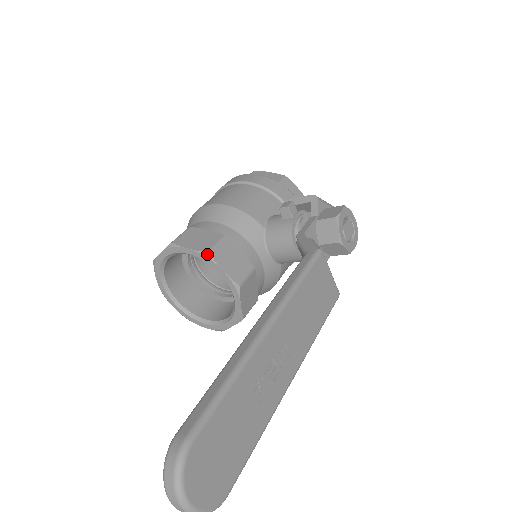
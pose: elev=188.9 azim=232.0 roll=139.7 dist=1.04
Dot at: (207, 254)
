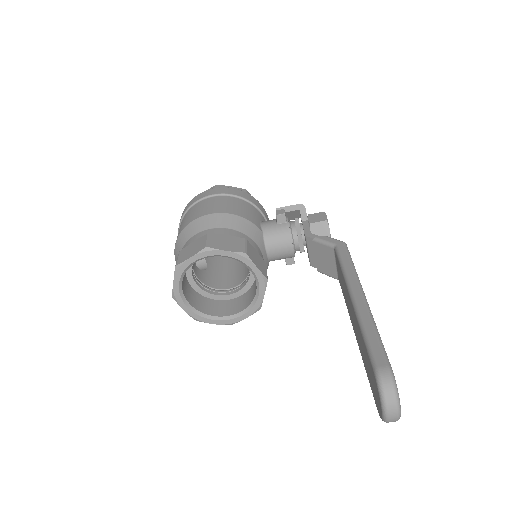
Dot at: (244, 254)
